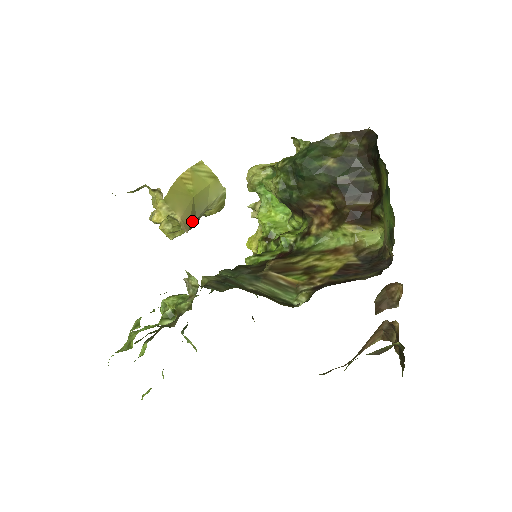
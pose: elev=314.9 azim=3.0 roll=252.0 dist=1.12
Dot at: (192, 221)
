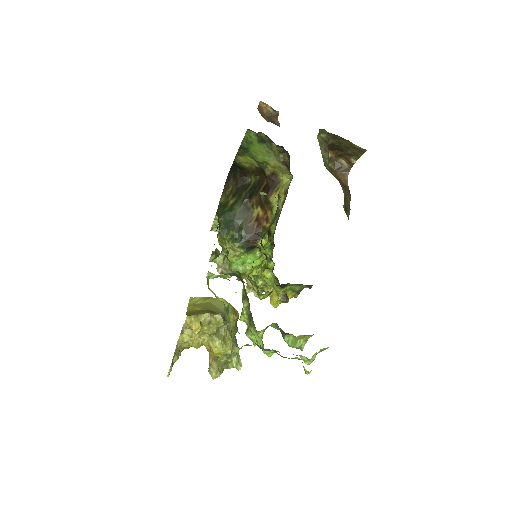
Dot at: occluded
